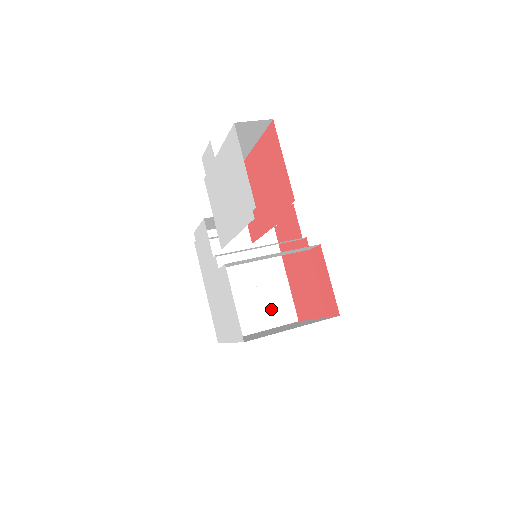
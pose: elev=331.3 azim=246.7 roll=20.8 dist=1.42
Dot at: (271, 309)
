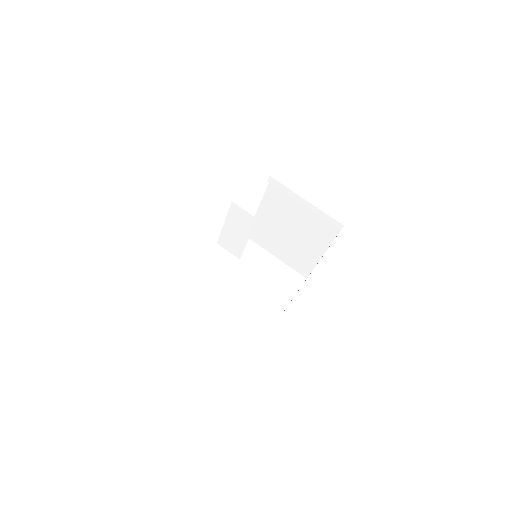
Dot at: (294, 257)
